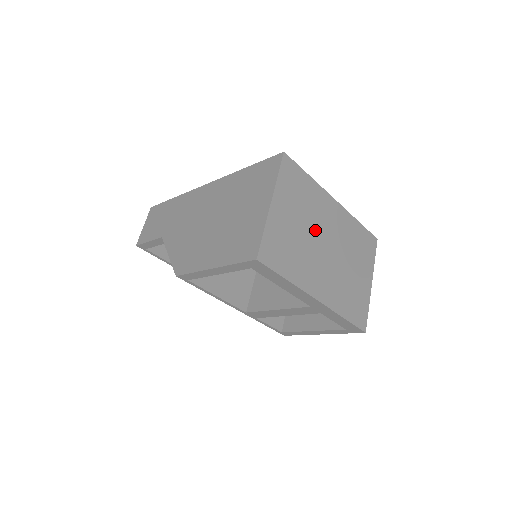
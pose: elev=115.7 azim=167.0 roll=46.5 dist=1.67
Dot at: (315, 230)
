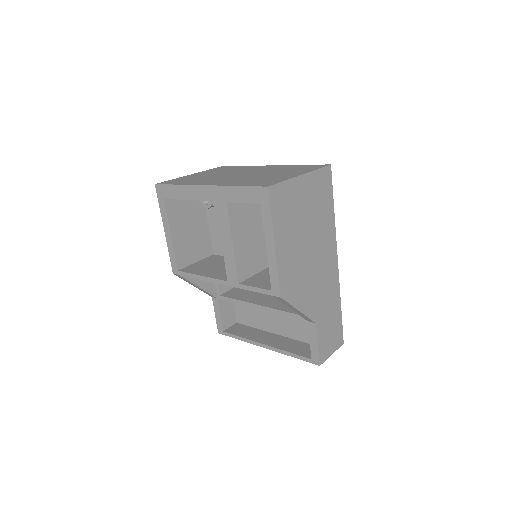
Dot at: (231, 173)
